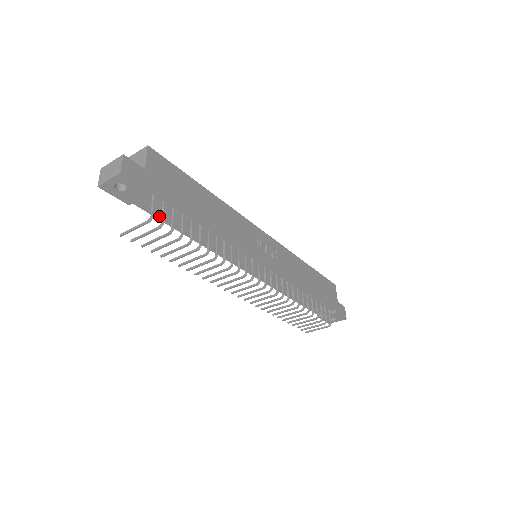
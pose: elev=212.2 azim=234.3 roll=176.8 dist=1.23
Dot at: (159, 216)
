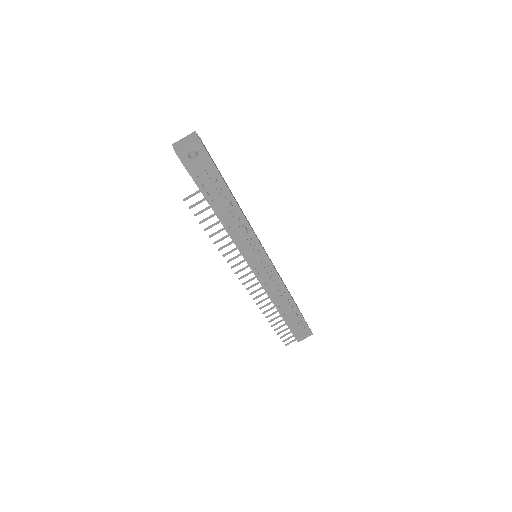
Dot at: (206, 193)
